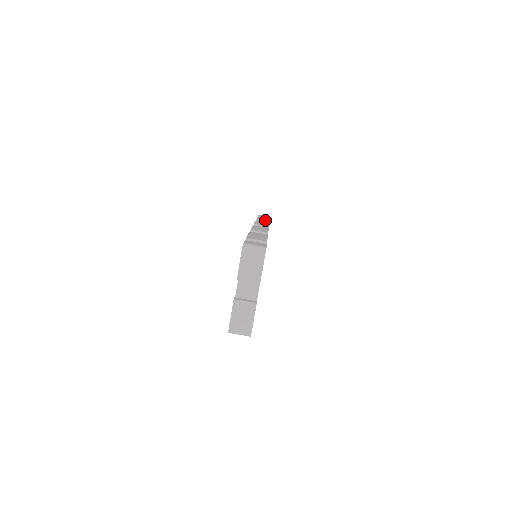
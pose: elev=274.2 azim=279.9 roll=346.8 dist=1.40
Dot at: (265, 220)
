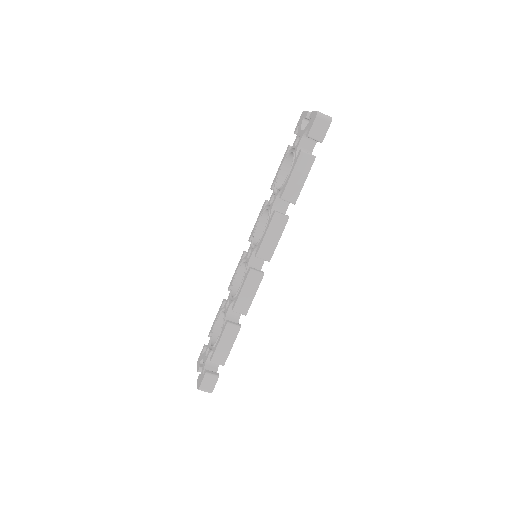
Dot at: (293, 196)
